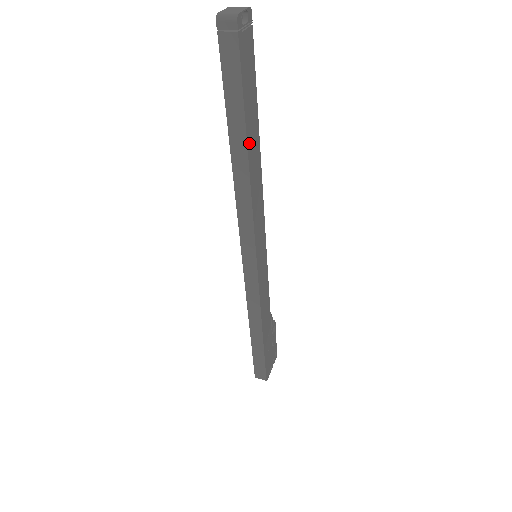
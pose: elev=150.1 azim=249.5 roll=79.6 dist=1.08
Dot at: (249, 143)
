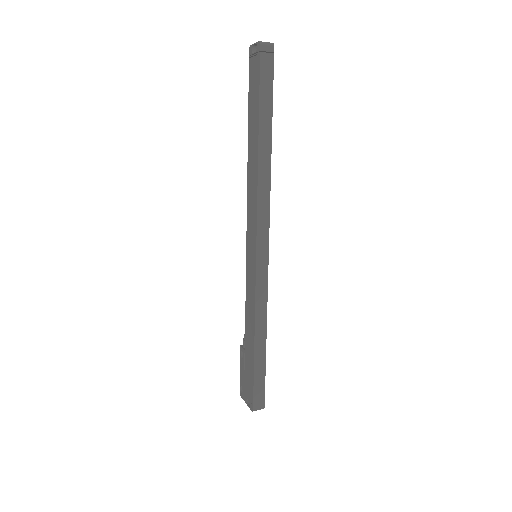
Dot at: (269, 139)
